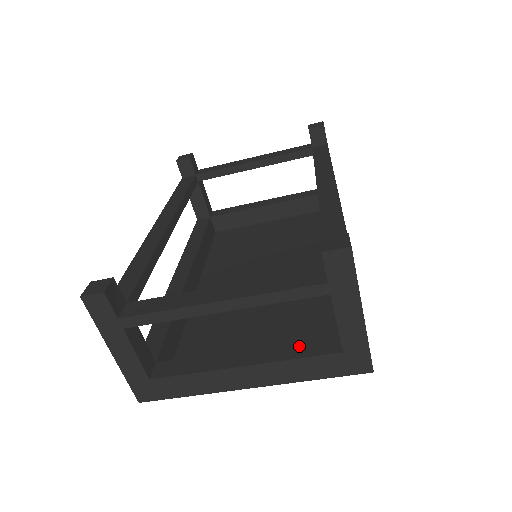
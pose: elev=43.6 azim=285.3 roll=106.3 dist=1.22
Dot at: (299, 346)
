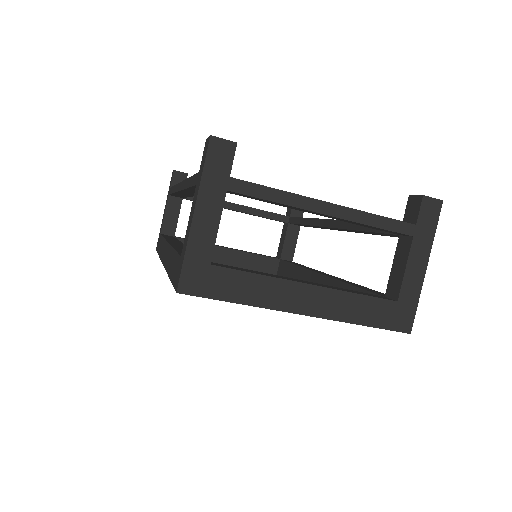
Dot at: (354, 291)
